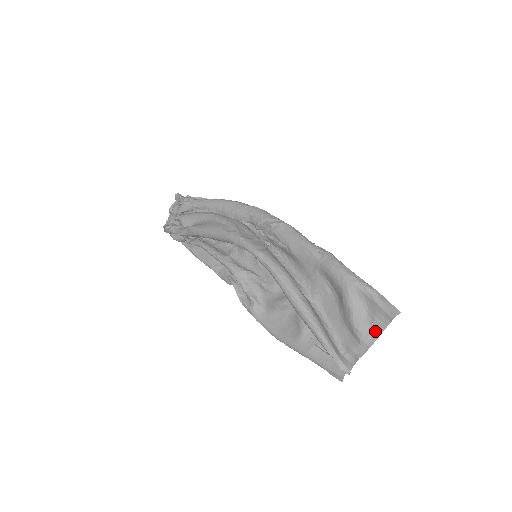
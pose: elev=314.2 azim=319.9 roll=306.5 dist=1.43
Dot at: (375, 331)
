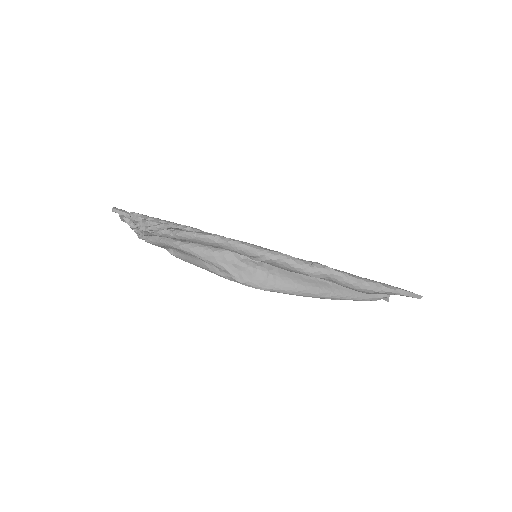
Dot at: occluded
